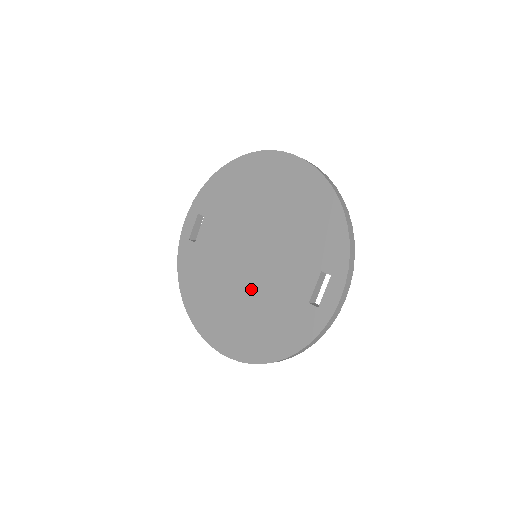
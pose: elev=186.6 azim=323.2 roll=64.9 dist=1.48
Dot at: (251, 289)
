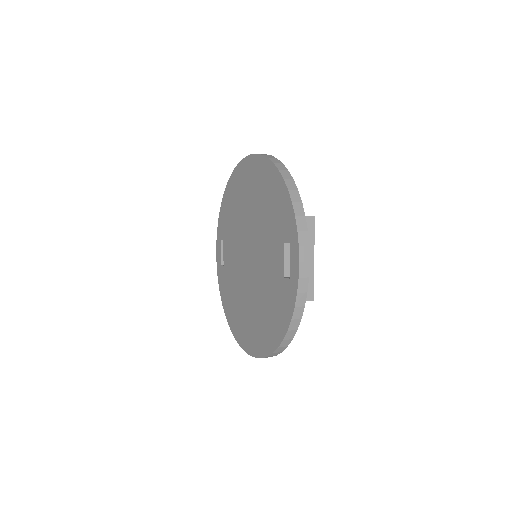
Dot at: (254, 286)
